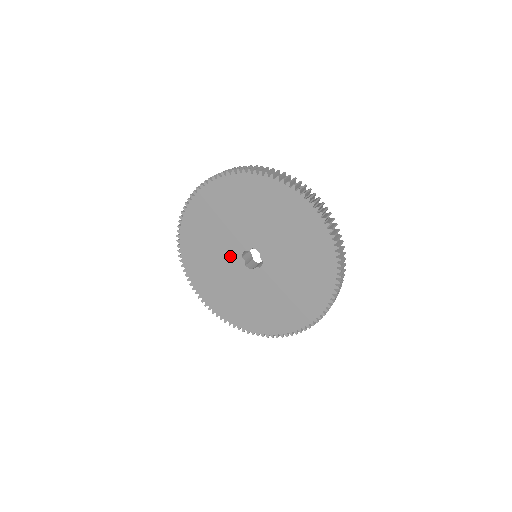
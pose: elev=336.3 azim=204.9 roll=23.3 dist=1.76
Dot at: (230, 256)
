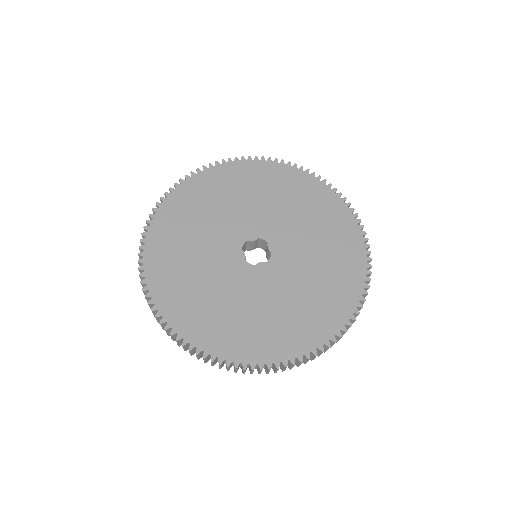
Dot at: (224, 249)
